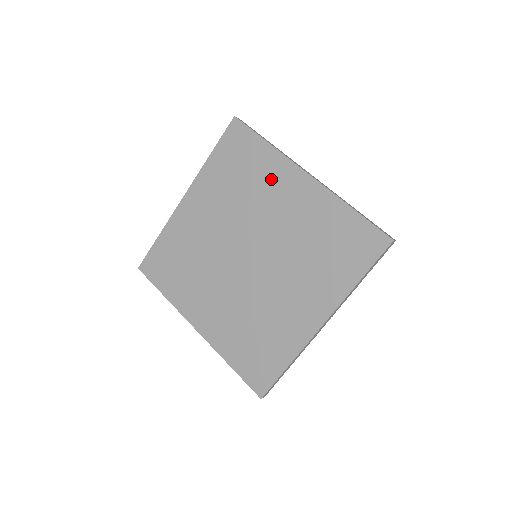
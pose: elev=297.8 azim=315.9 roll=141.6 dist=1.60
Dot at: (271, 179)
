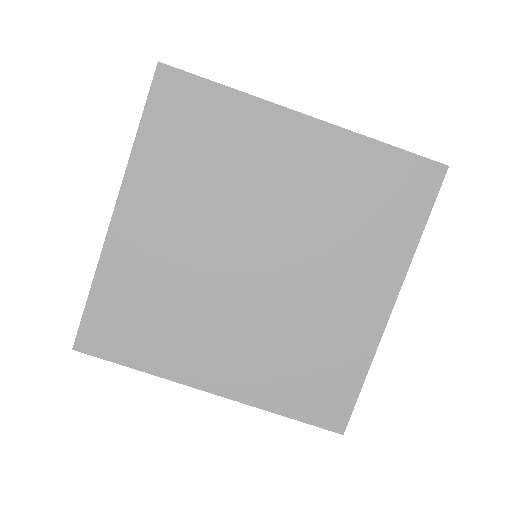
Dot at: (254, 139)
